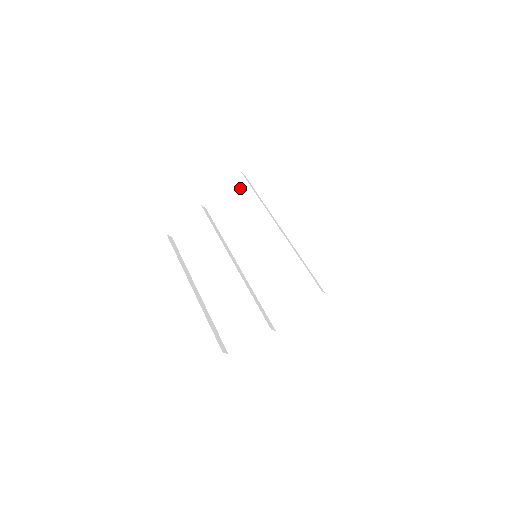
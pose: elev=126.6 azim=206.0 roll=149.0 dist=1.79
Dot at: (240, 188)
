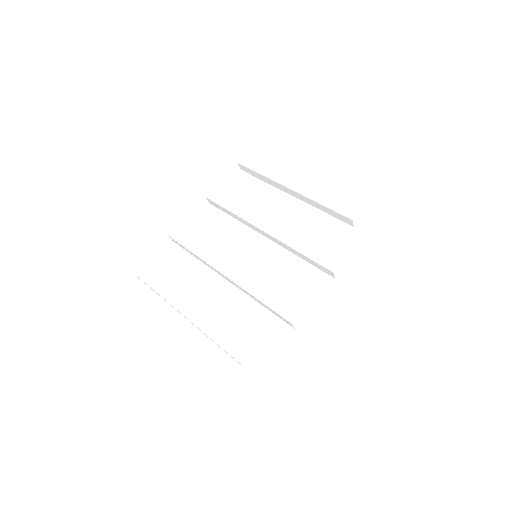
Dot at: (218, 203)
